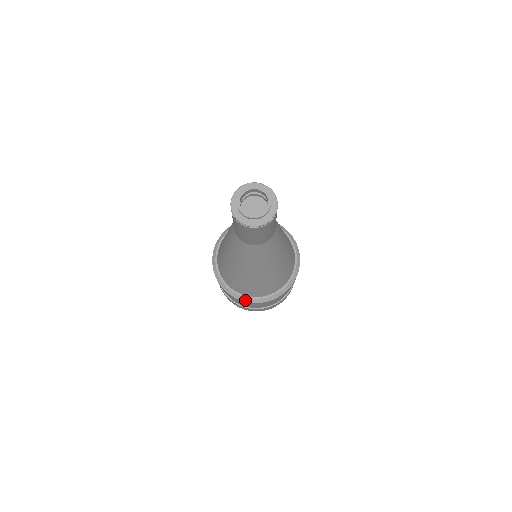
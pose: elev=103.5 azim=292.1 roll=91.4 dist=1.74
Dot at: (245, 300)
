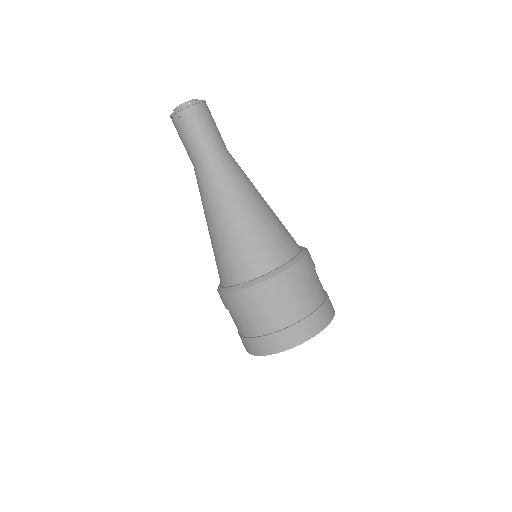
Dot at: (283, 270)
